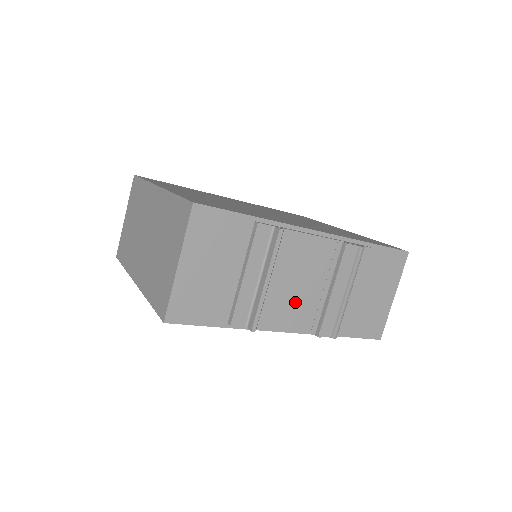
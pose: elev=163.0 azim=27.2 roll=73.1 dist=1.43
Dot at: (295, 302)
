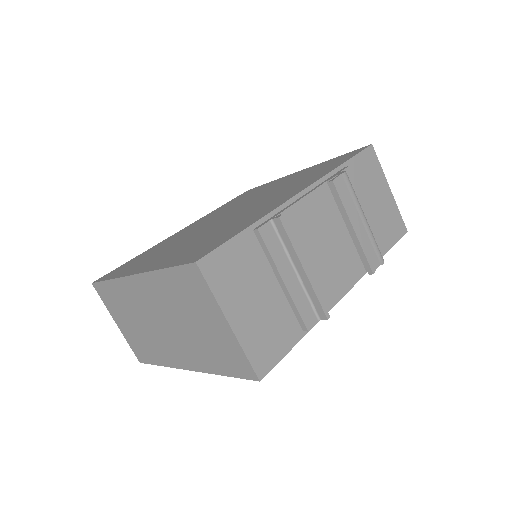
Dot at: (334, 264)
